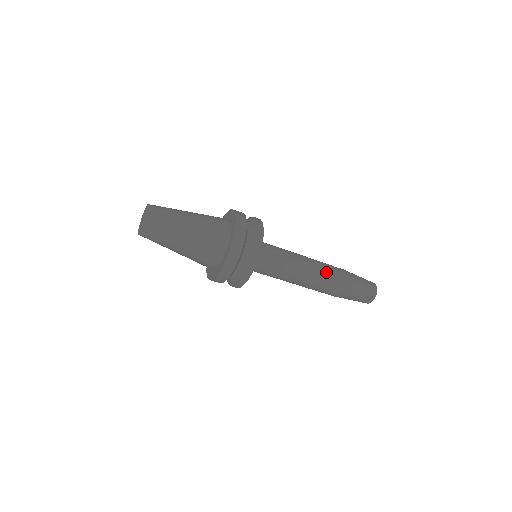
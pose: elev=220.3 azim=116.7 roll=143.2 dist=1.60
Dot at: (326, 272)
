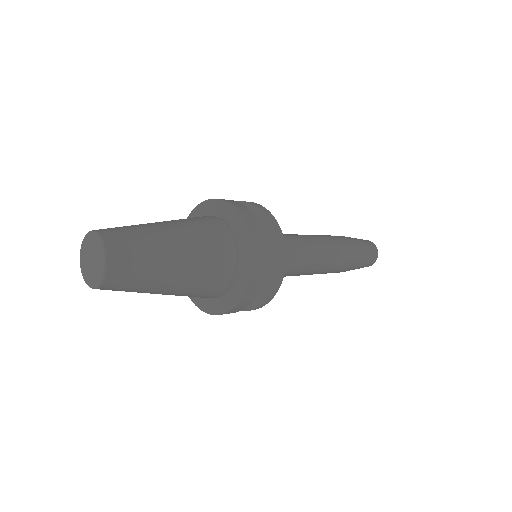
Dot at: (332, 269)
